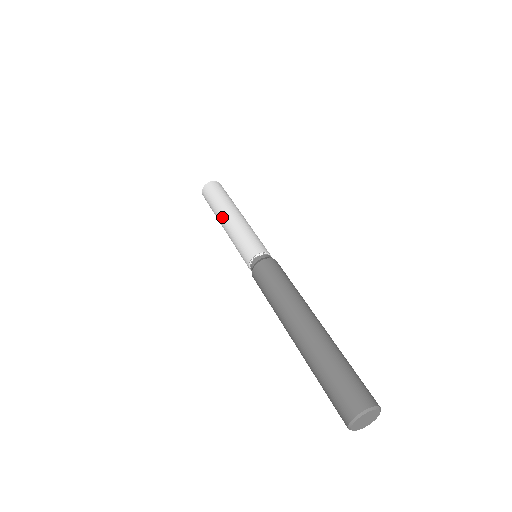
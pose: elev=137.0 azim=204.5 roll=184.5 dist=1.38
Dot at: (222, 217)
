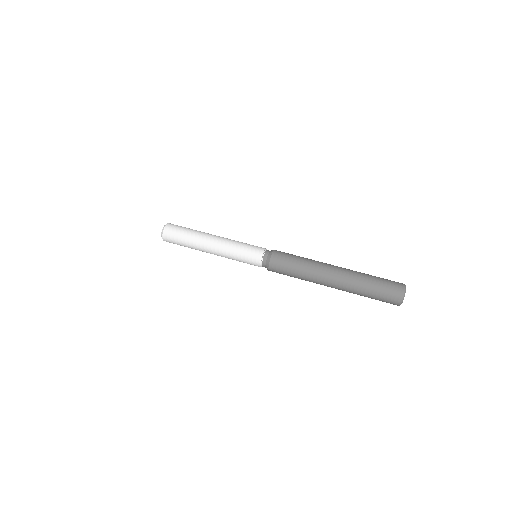
Dot at: (207, 243)
